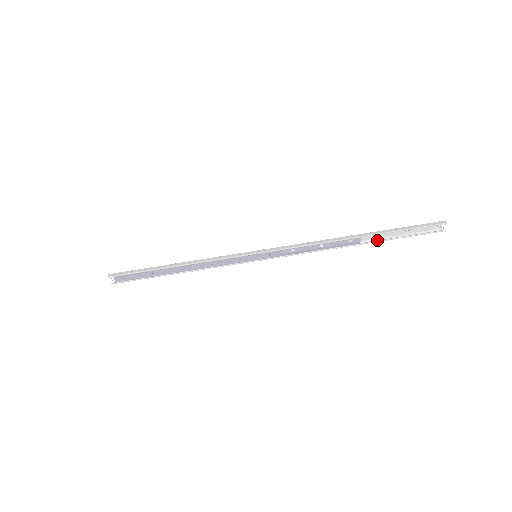
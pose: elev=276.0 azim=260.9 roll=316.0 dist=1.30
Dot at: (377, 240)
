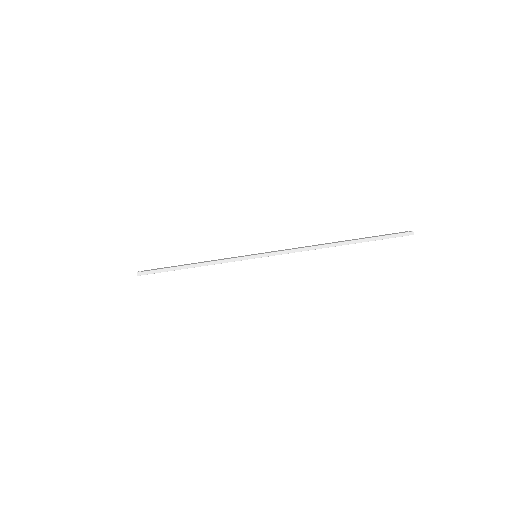
Dot at: occluded
